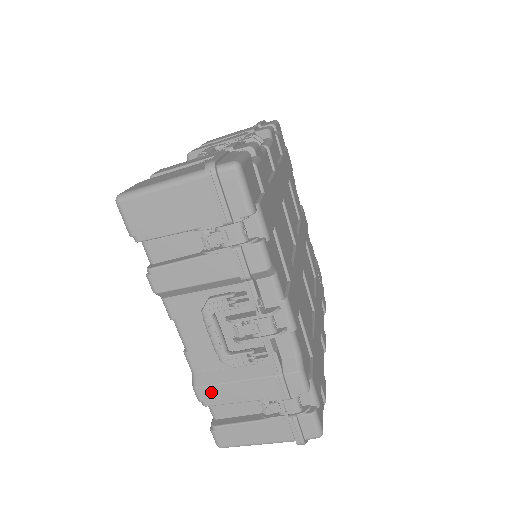
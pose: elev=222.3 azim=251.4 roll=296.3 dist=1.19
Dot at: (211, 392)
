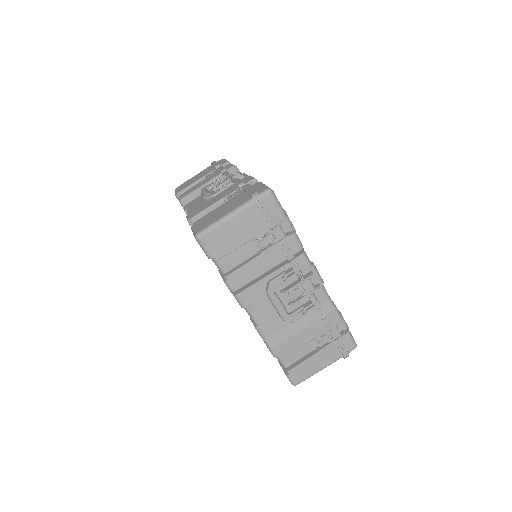
Dot at: (283, 347)
